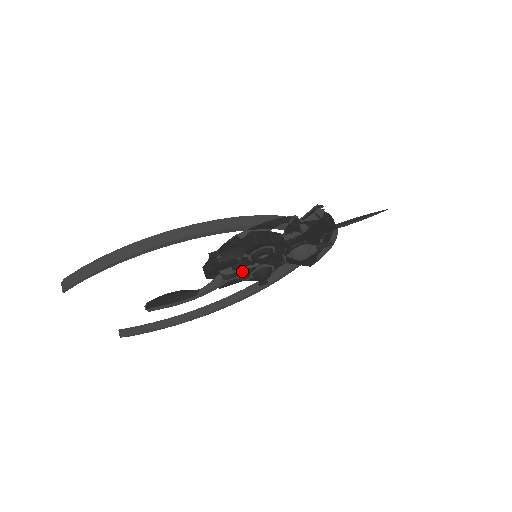
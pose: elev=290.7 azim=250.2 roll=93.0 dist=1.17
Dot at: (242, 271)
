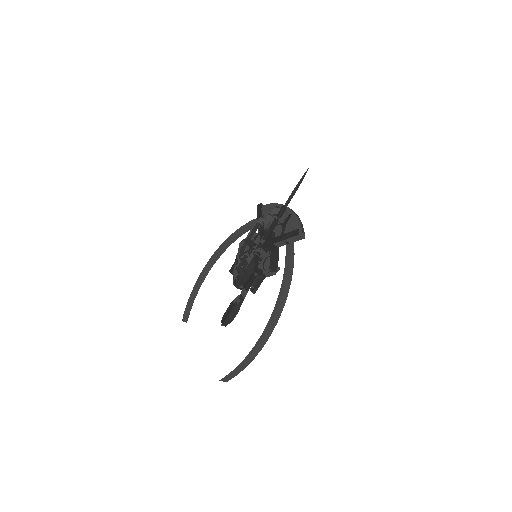
Dot at: occluded
